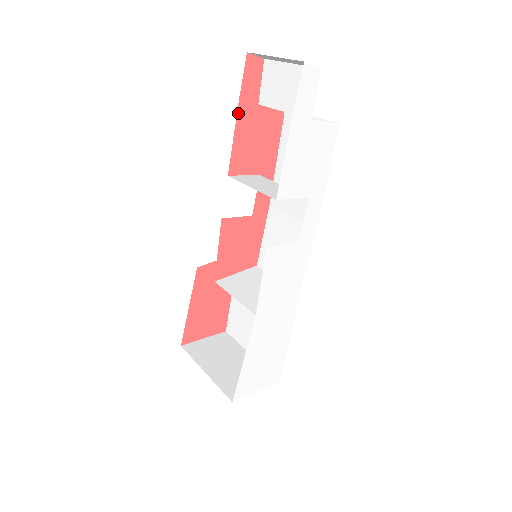
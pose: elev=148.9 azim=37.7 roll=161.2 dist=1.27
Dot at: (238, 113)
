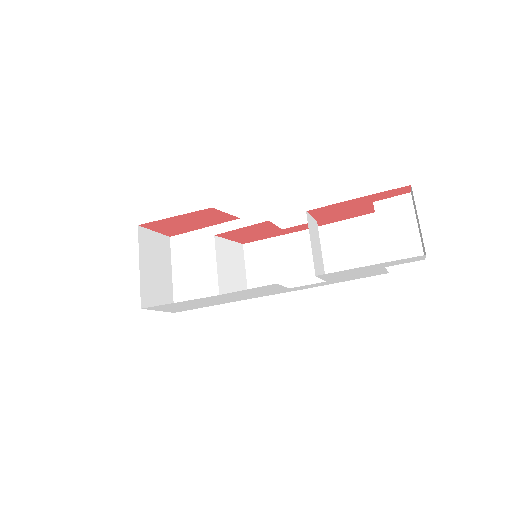
Dot at: (360, 198)
